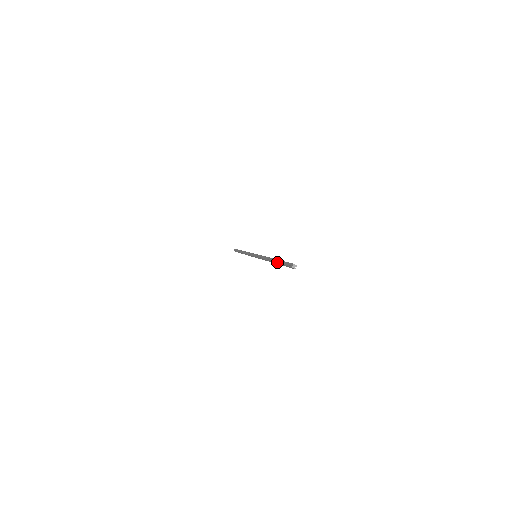
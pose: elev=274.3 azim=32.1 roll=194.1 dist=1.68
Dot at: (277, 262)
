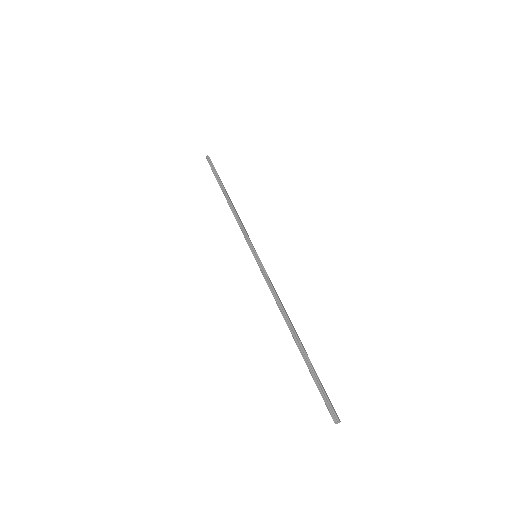
Dot at: (305, 361)
